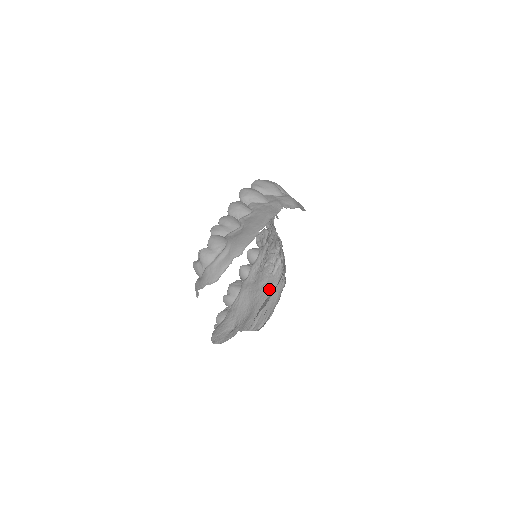
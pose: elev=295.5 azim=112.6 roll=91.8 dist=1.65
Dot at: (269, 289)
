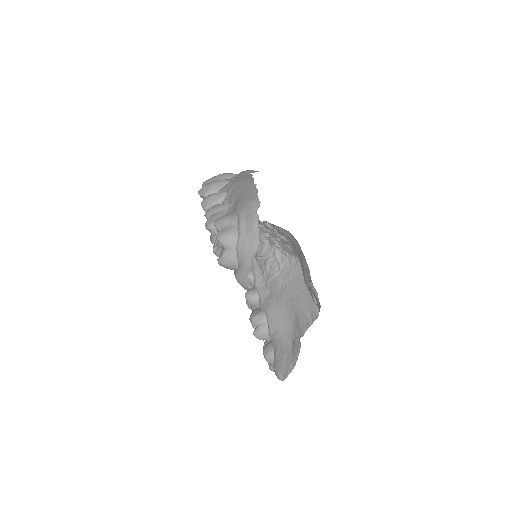
Dot at: (291, 281)
